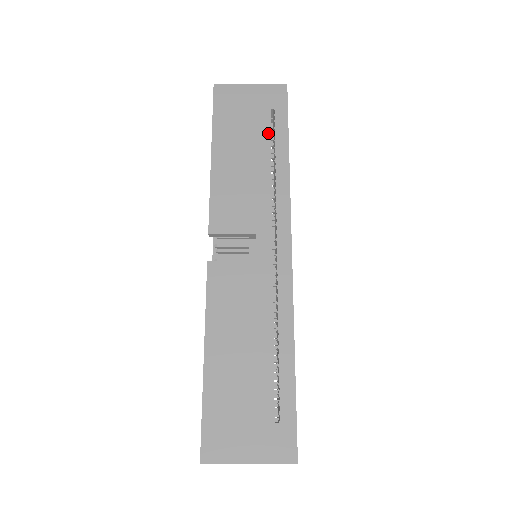
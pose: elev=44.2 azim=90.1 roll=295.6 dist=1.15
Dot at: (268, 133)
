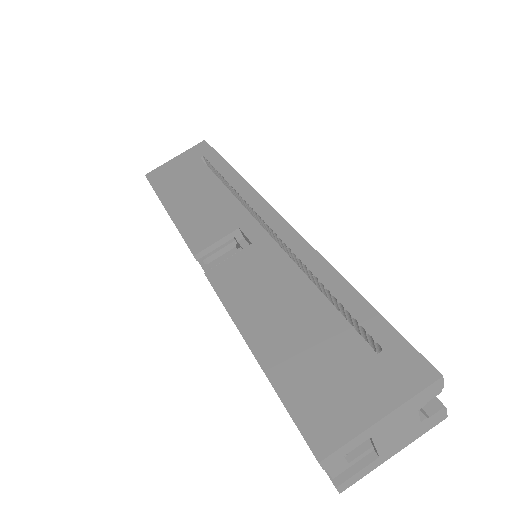
Dot at: (207, 170)
